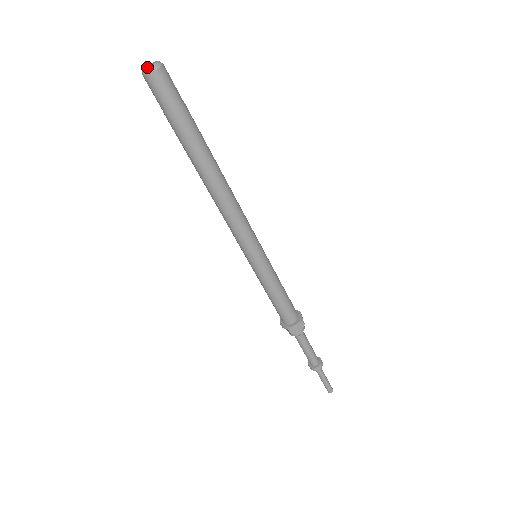
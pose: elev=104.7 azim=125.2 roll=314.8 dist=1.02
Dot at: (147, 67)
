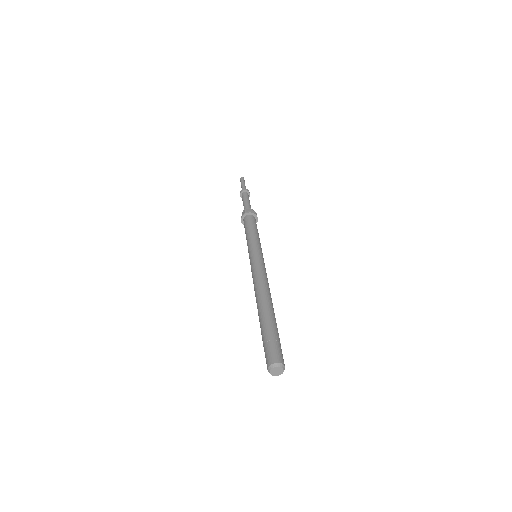
Dot at: occluded
